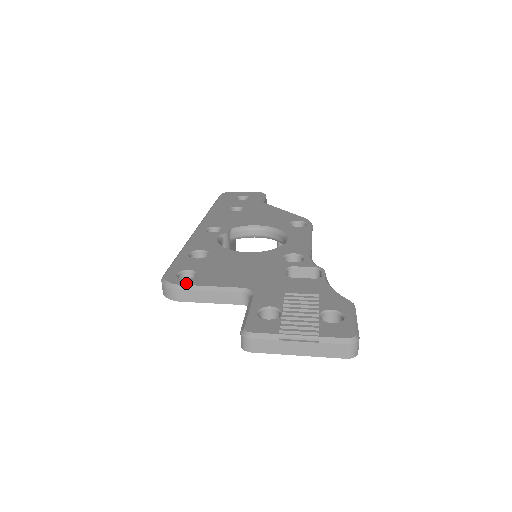
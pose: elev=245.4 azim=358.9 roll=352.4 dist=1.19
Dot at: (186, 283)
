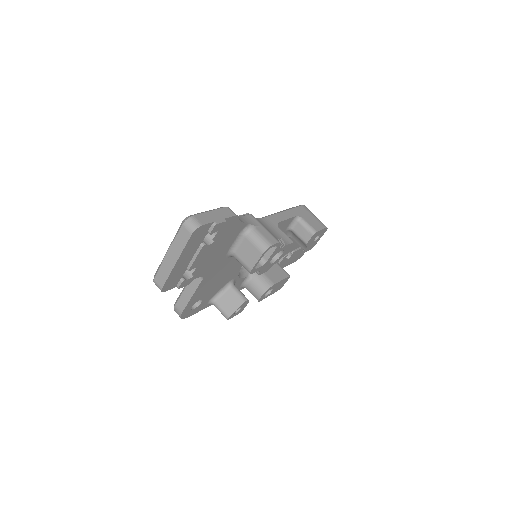
Dot at: occluded
